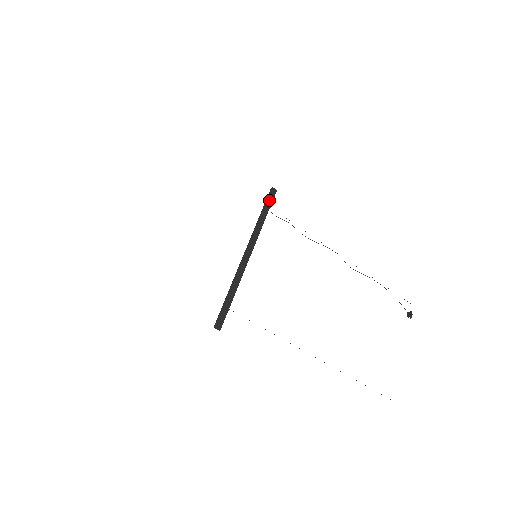
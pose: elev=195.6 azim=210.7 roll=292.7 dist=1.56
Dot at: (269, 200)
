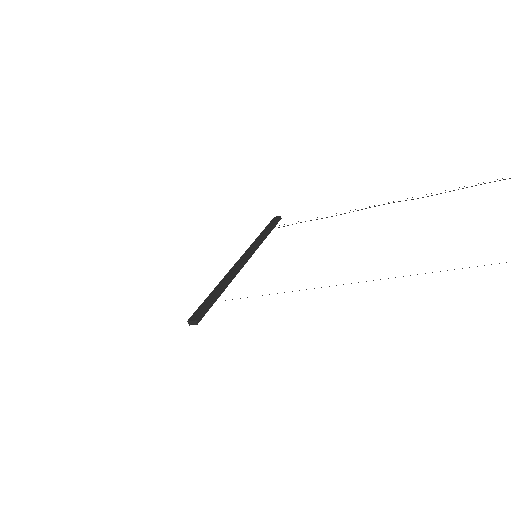
Dot at: (270, 224)
